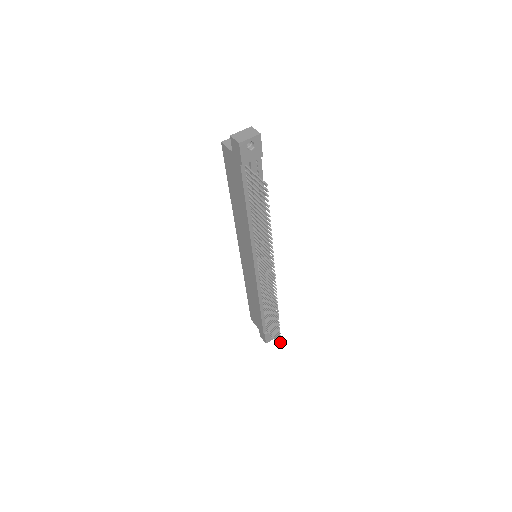
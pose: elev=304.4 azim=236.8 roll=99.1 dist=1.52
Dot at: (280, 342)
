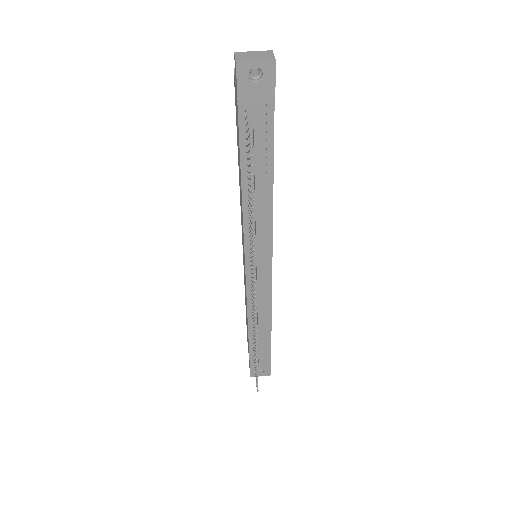
Dot at: (257, 382)
